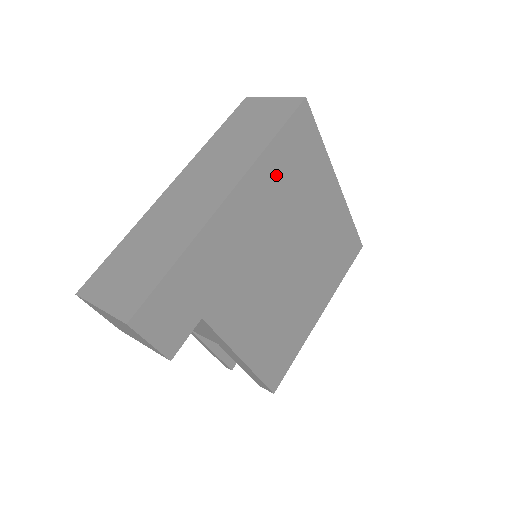
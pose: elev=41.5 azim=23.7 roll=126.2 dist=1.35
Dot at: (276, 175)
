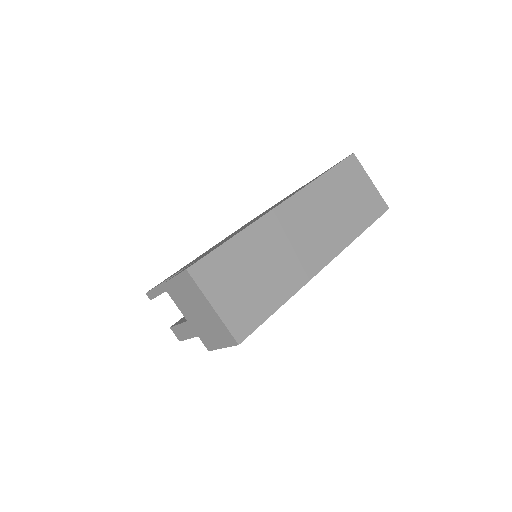
Dot at: occluded
